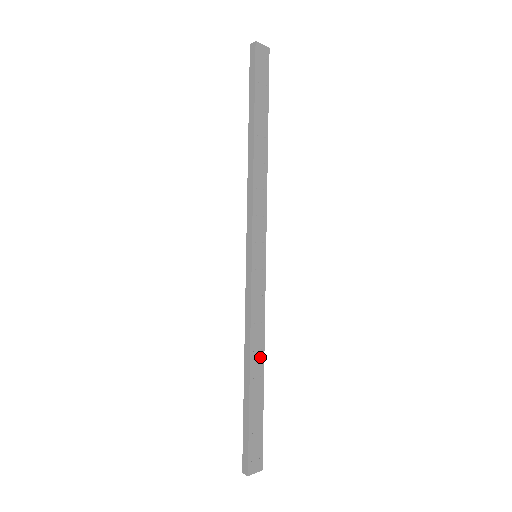
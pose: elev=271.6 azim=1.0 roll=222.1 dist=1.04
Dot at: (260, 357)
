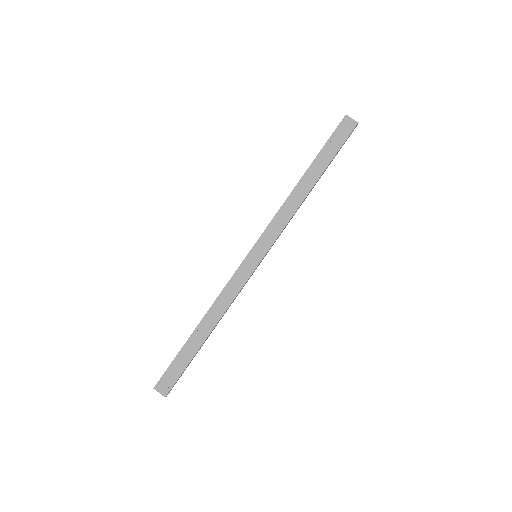
Dot at: (213, 322)
